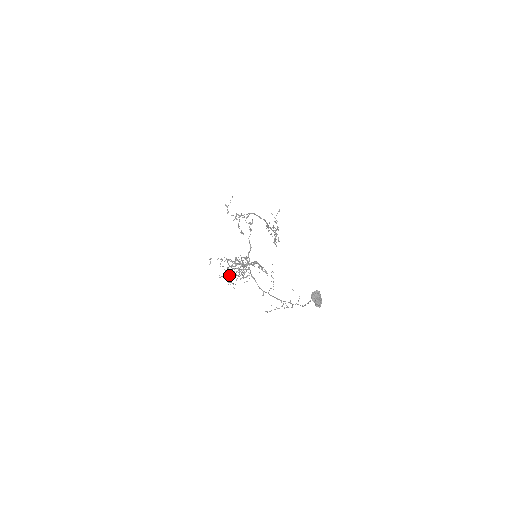
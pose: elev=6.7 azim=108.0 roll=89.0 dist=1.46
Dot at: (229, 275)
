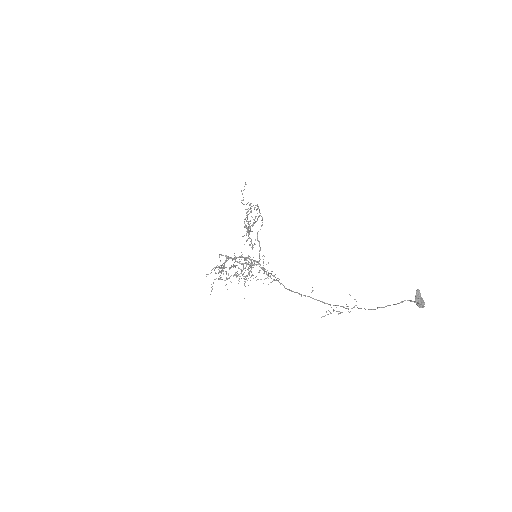
Dot at: occluded
